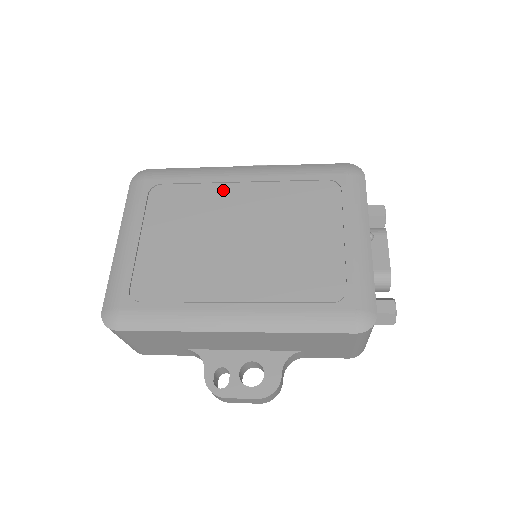
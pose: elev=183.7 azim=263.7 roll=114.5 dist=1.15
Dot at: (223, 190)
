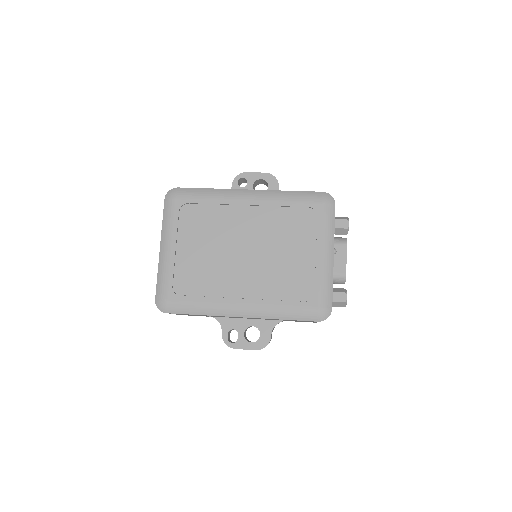
Dot at: (233, 211)
